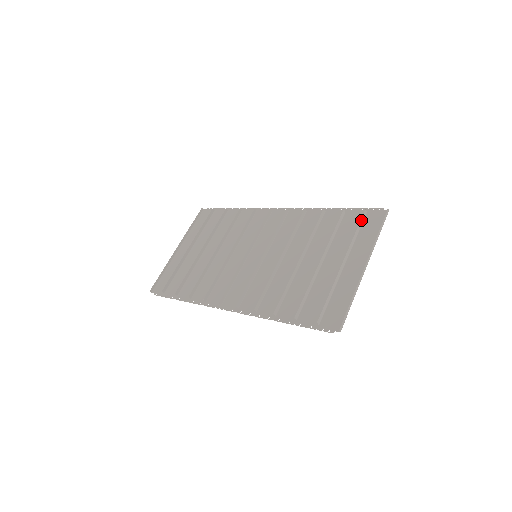
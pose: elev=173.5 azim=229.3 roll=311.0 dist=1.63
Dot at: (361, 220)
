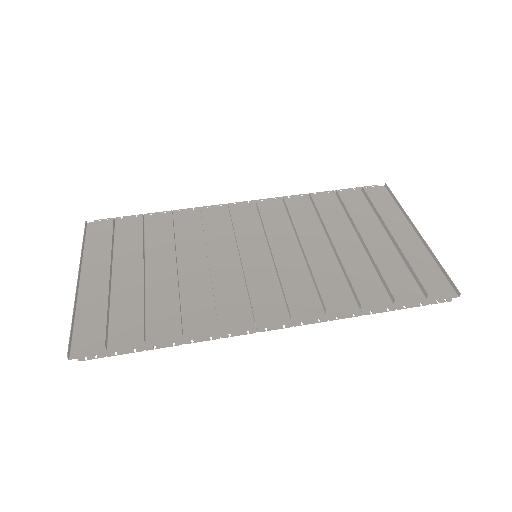
Dot at: (368, 196)
